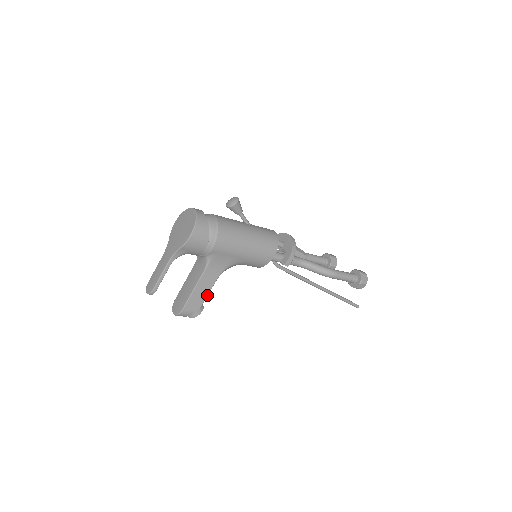
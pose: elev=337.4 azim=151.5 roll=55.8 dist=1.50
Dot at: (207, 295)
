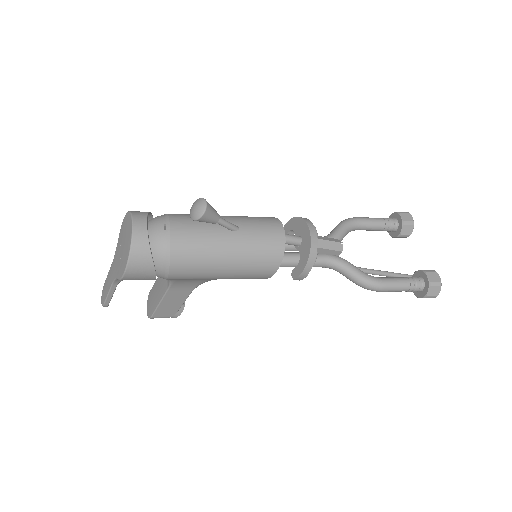
Dot at: (182, 304)
